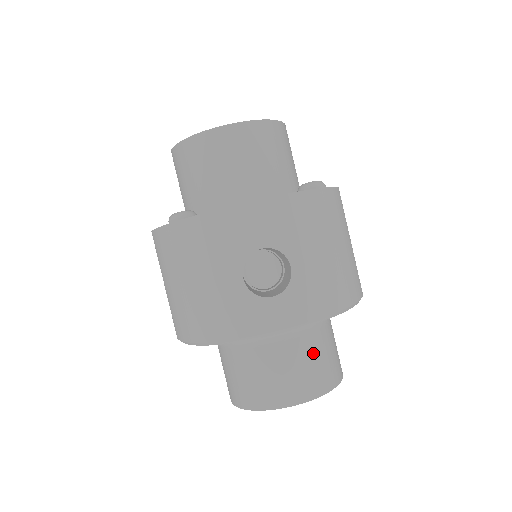
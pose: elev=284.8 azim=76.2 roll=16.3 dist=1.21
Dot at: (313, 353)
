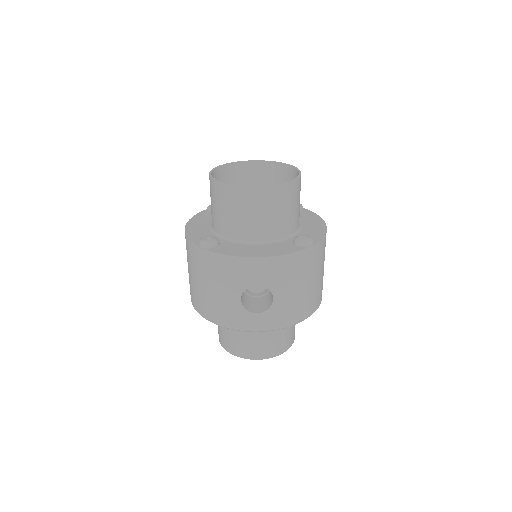
Dot at: (277, 334)
